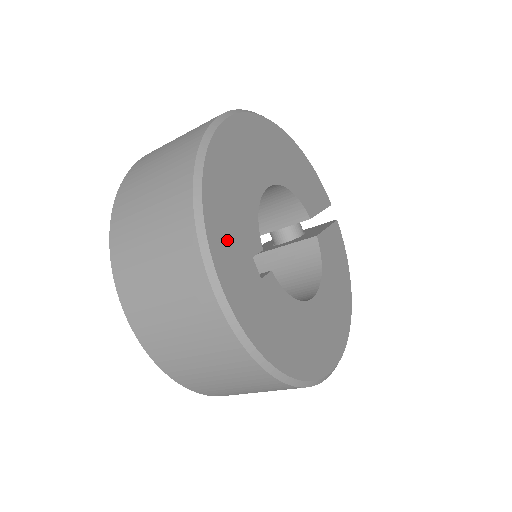
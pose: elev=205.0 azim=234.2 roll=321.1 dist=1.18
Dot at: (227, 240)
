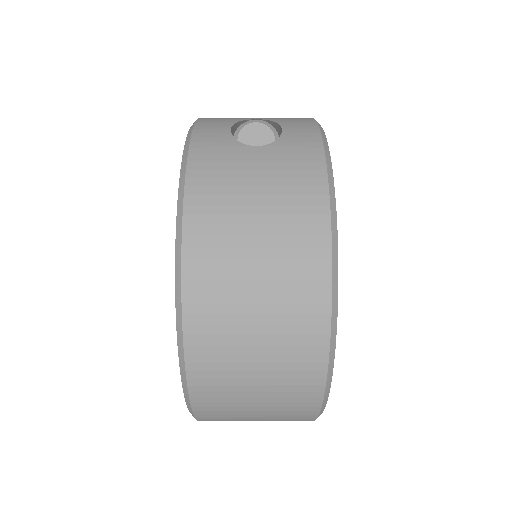
Dot at: occluded
